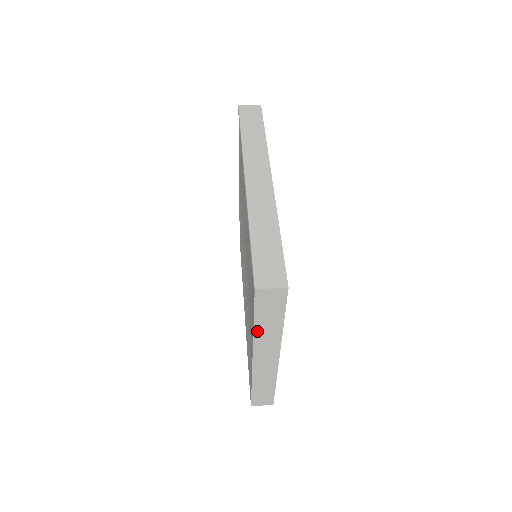
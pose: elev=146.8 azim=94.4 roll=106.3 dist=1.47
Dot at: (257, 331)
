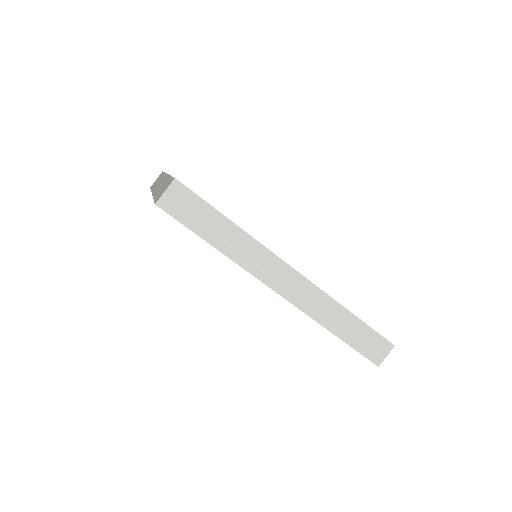
Dot at: occluded
